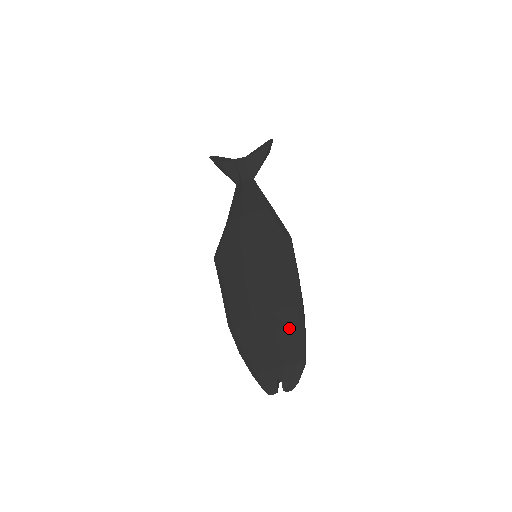
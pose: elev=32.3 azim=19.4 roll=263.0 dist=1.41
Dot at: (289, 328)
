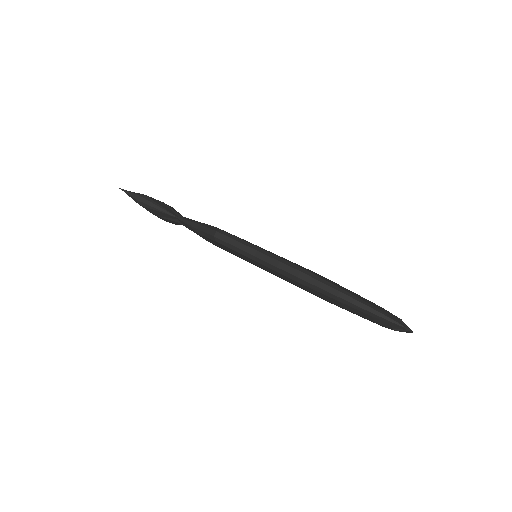
Dot at: occluded
